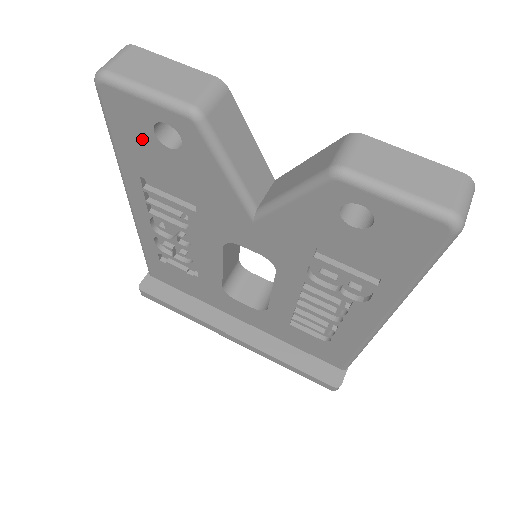
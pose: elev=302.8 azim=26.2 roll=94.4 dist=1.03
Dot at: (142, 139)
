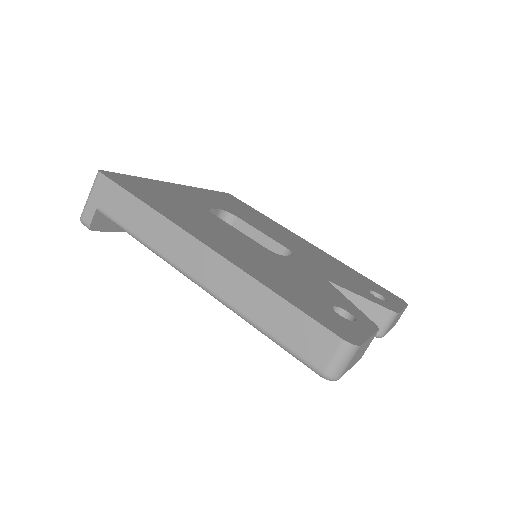
Dot at: occluded
